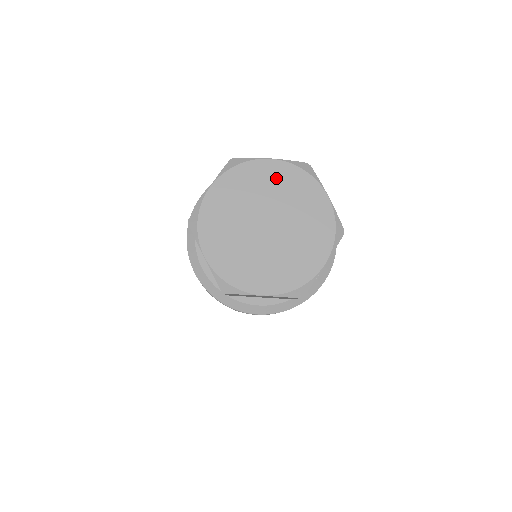
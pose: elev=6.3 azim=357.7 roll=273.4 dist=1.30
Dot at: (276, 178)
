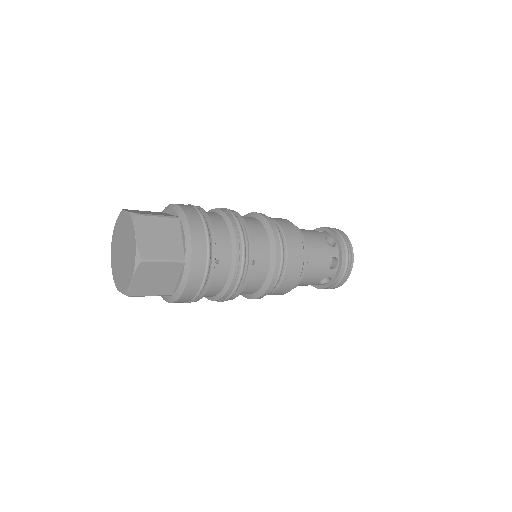
Dot at: (126, 223)
